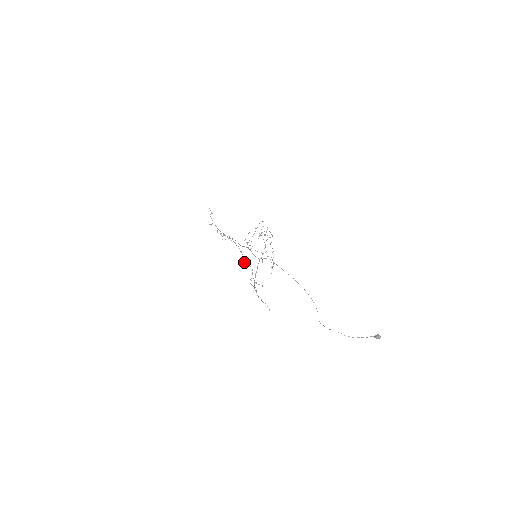
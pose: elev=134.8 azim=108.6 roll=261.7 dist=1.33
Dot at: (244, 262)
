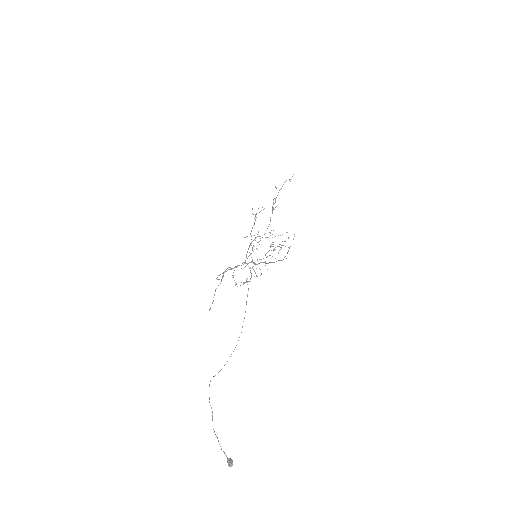
Dot at: (252, 248)
